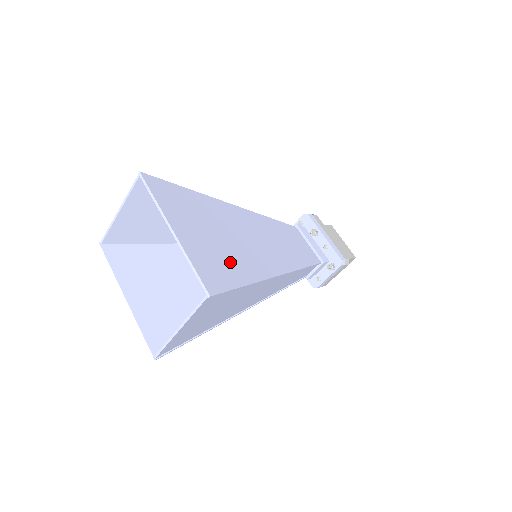
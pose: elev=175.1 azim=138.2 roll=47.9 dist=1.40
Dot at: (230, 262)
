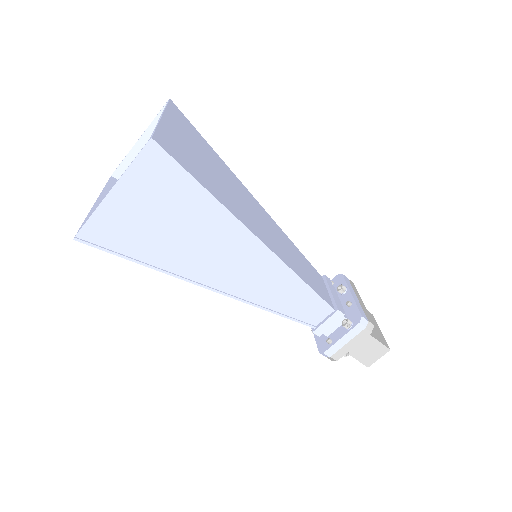
Dot at: (205, 175)
